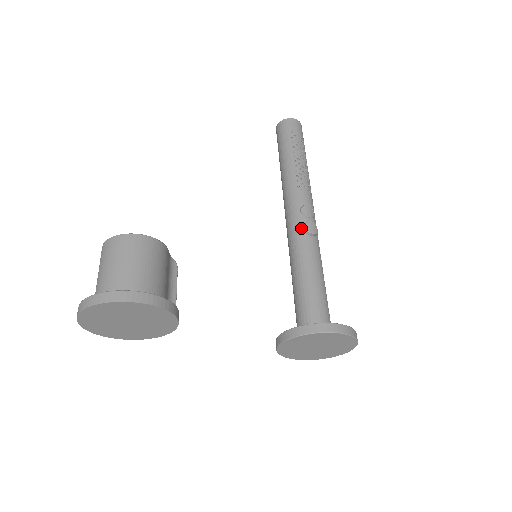
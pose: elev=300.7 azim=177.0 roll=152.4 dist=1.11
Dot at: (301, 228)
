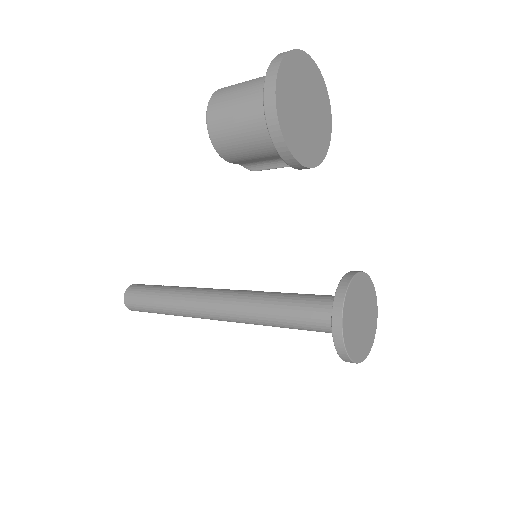
Dot at: (246, 290)
